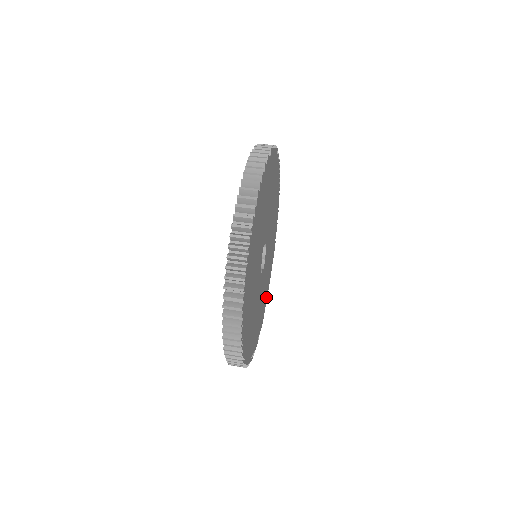
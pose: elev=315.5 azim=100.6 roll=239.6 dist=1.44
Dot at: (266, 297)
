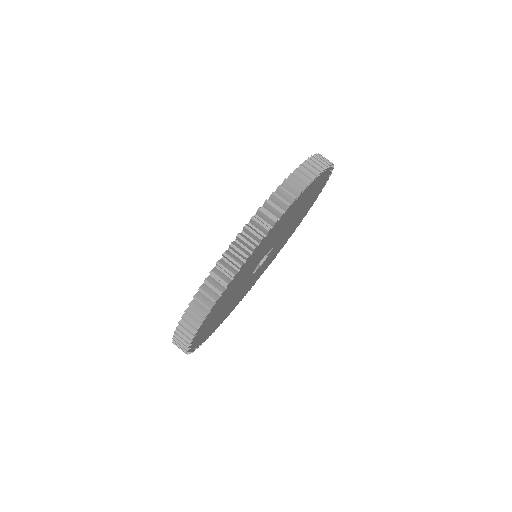
Dot at: occluded
